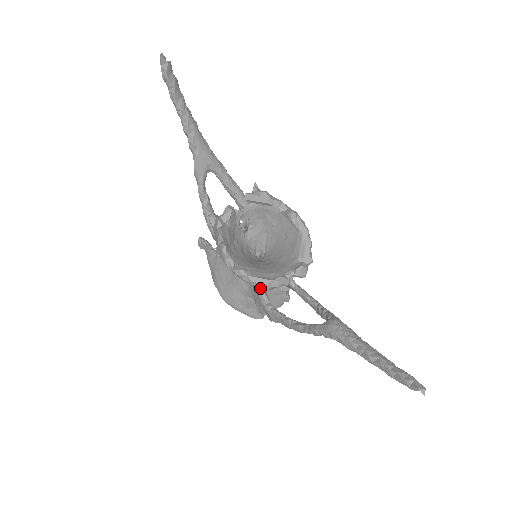
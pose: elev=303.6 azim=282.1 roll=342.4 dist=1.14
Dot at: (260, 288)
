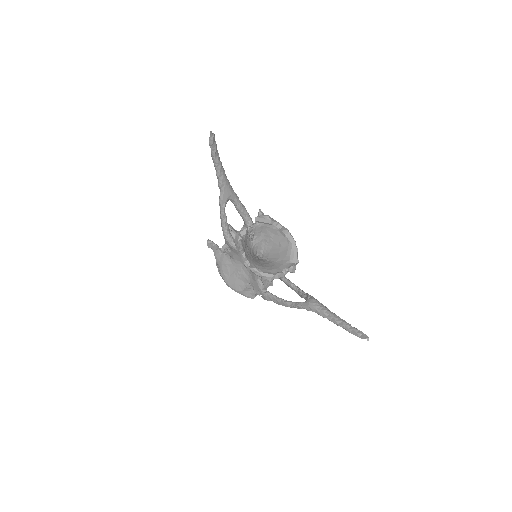
Dot at: (259, 278)
